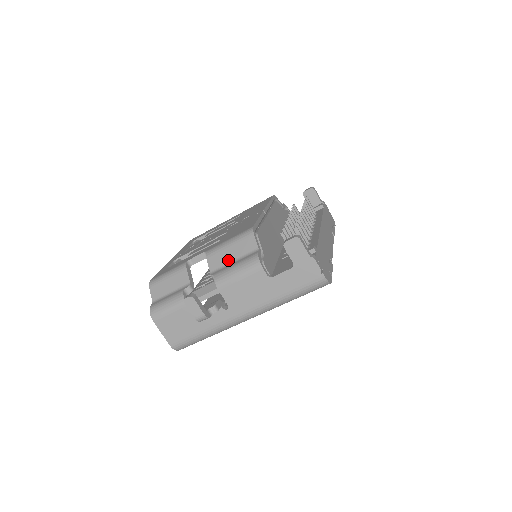
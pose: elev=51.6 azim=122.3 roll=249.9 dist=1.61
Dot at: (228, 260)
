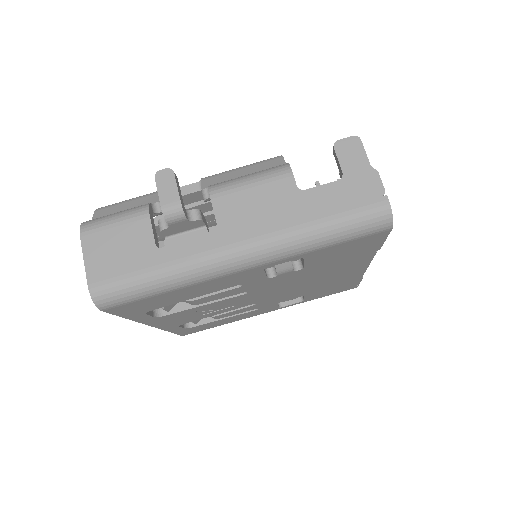
Dot at: occluded
